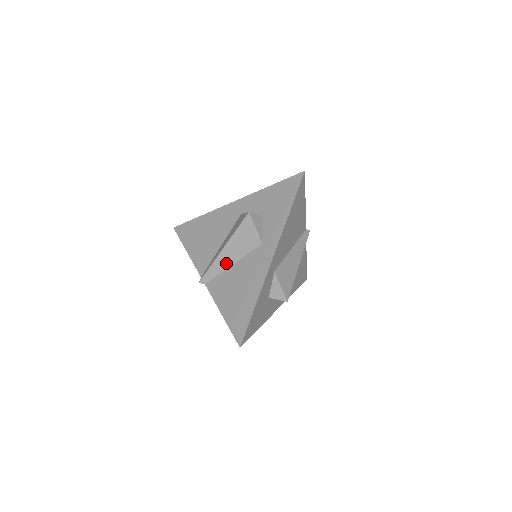
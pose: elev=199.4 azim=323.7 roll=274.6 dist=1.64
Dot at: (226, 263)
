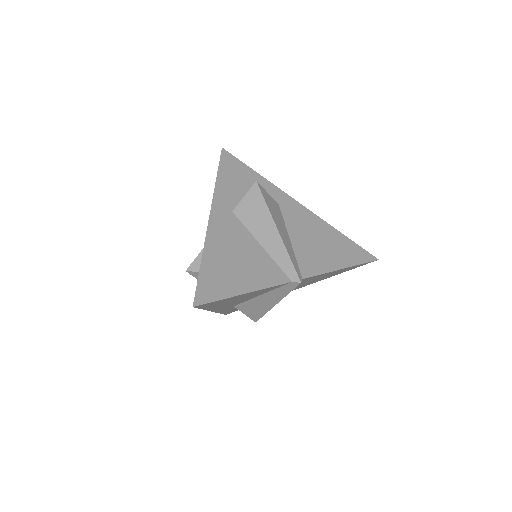
Dot at: occluded
